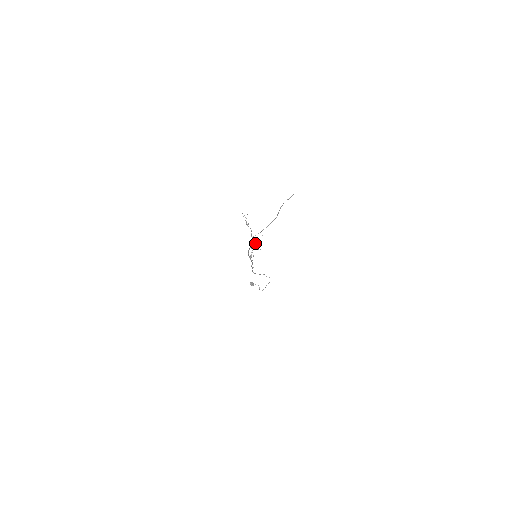
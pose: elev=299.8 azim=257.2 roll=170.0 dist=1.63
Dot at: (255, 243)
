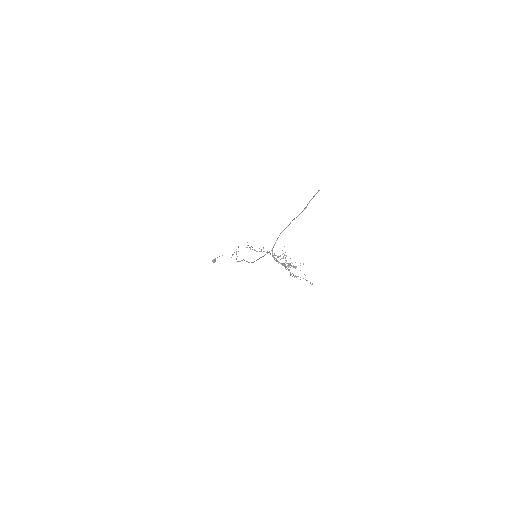
Dot at: (291, 262)
